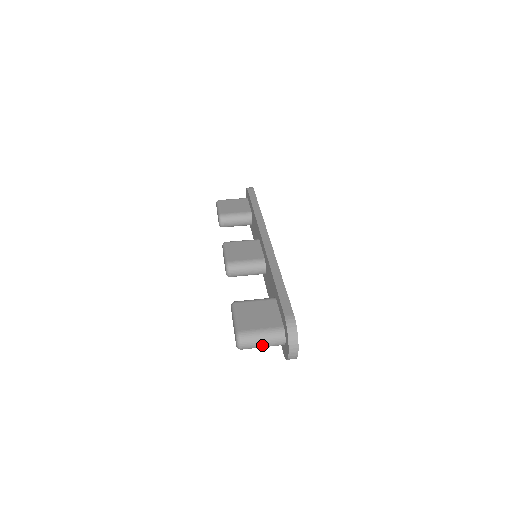
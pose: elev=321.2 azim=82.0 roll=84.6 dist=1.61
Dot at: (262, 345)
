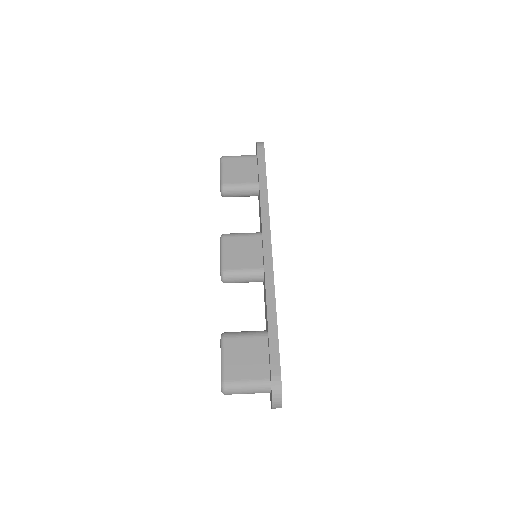
Dot at: (247, 393)
